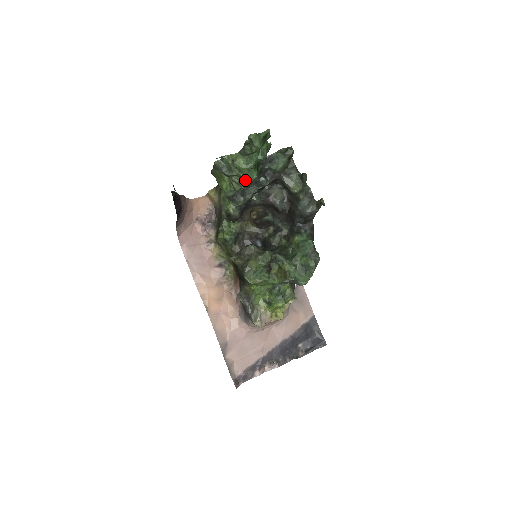
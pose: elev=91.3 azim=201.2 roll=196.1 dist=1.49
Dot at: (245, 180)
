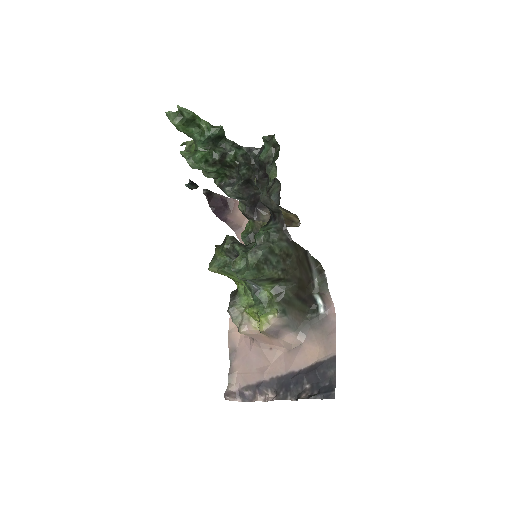
Dot at: (186, 160)
